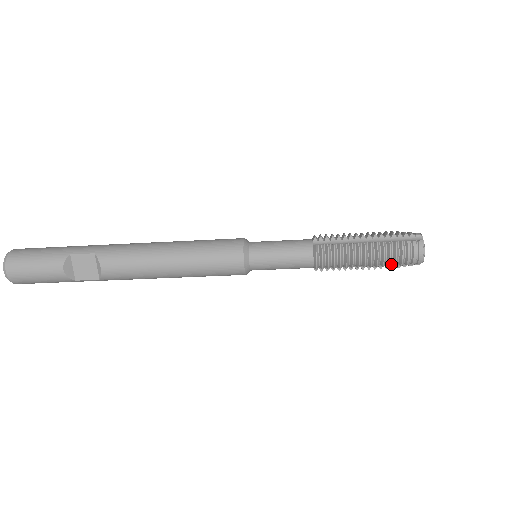
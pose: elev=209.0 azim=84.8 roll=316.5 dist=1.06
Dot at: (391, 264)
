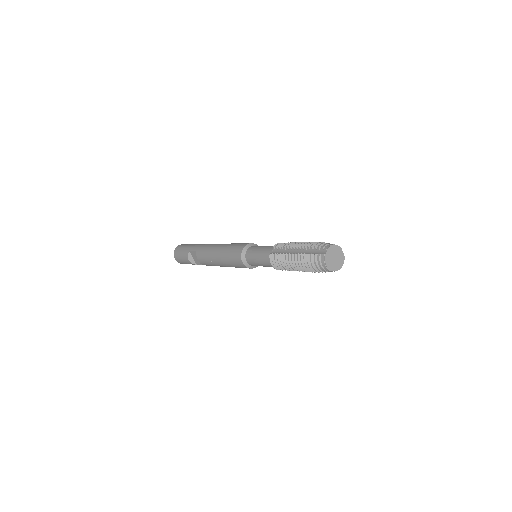
Dot at: occluded
